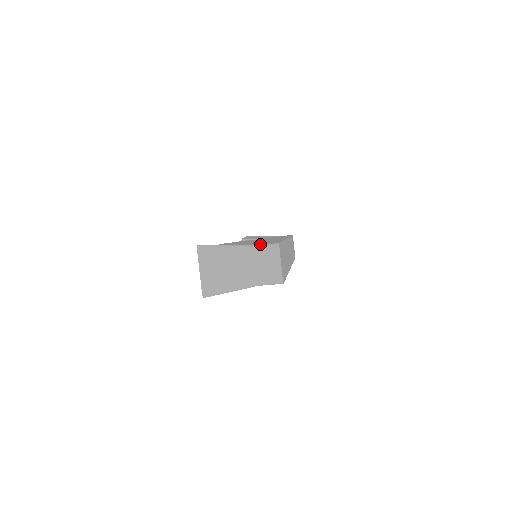
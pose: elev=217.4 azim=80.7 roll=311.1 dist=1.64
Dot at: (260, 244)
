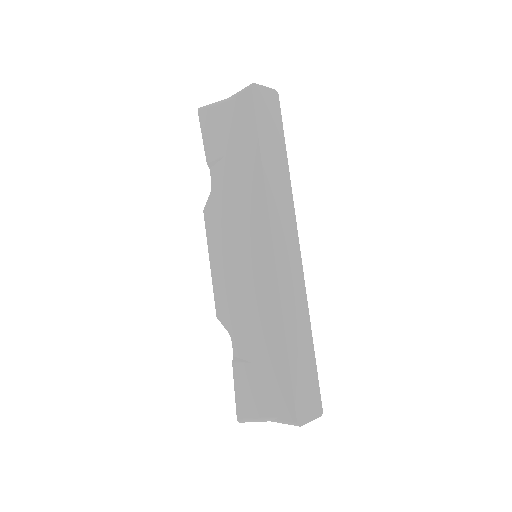
Dot at: (280, 410)
